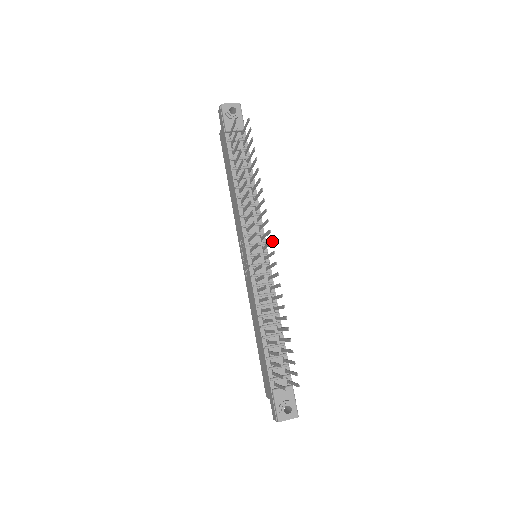
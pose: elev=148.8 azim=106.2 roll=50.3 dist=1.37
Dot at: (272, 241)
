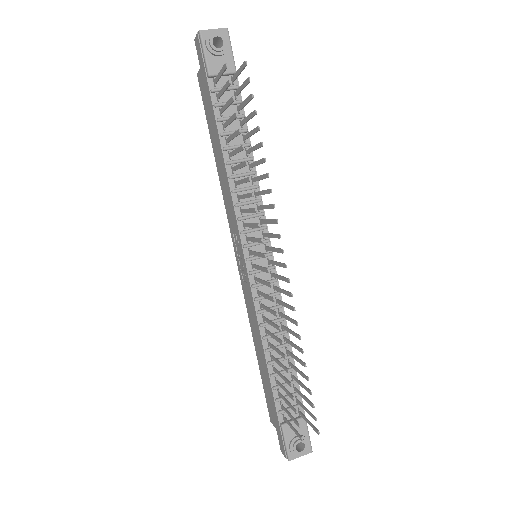
Dot at: (283, 251)
